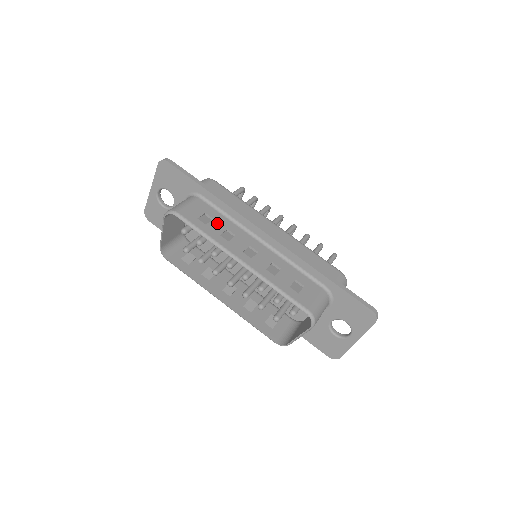
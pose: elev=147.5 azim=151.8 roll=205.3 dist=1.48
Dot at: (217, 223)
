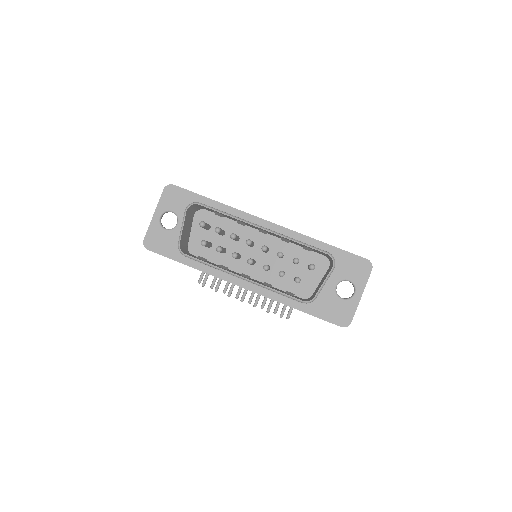
Dot at: occluded
